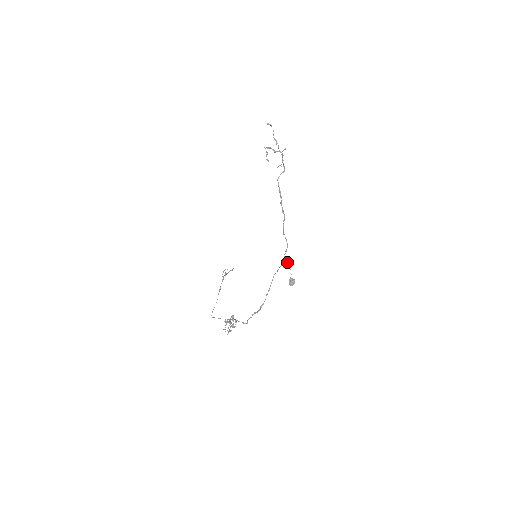
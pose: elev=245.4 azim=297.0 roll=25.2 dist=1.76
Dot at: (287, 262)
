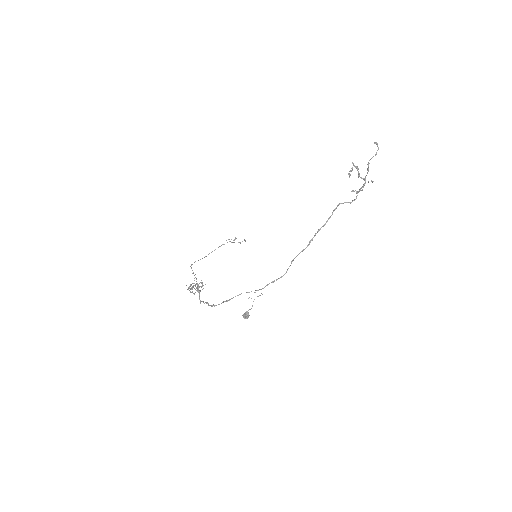
Dot at: occluded
